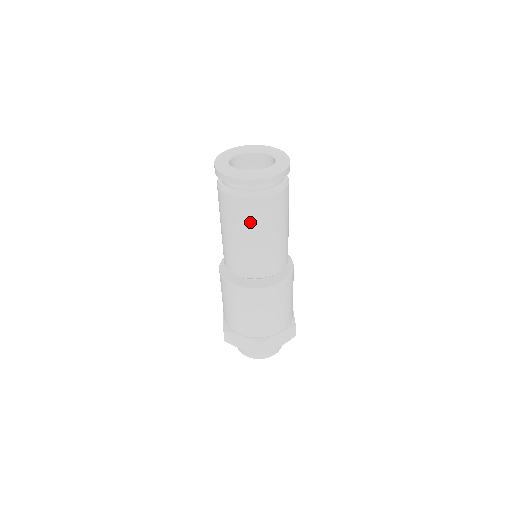
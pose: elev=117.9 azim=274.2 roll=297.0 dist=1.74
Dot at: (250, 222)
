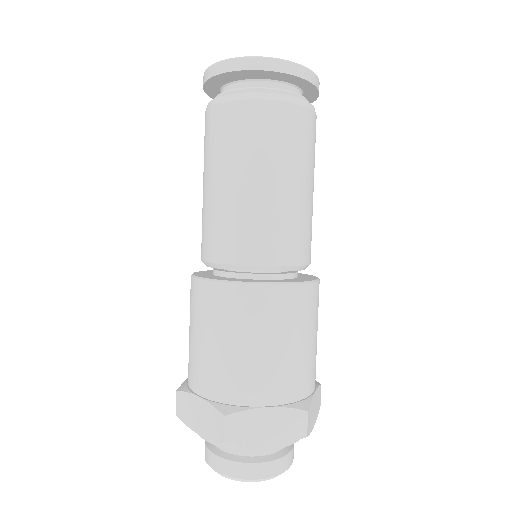
Dot at: (232, 146)
